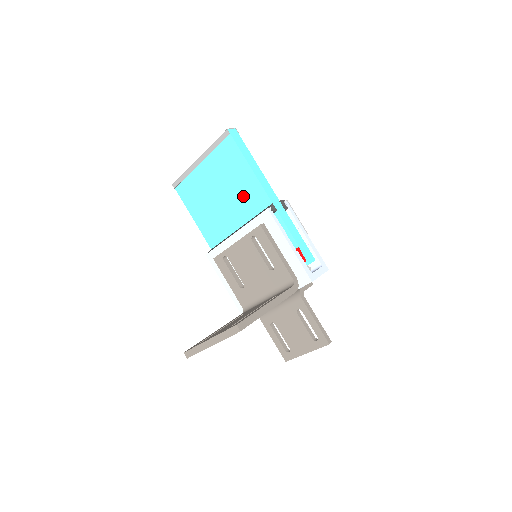
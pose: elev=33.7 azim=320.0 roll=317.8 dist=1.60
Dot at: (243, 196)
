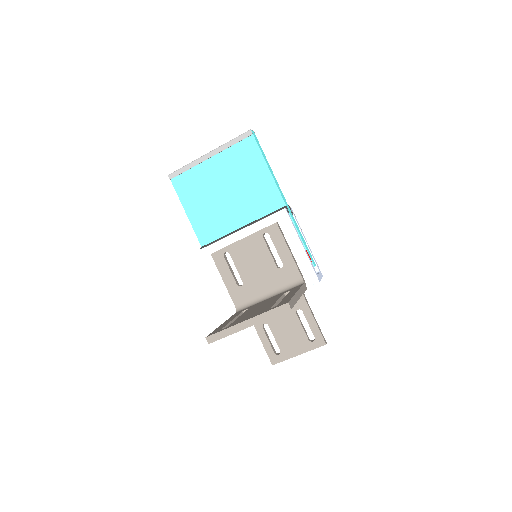
Dot at: (254, 195)
